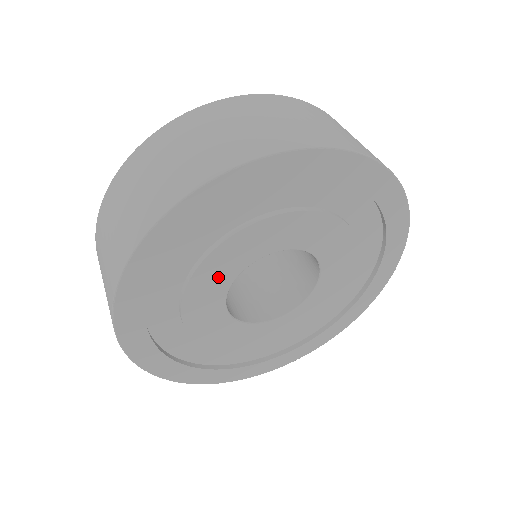
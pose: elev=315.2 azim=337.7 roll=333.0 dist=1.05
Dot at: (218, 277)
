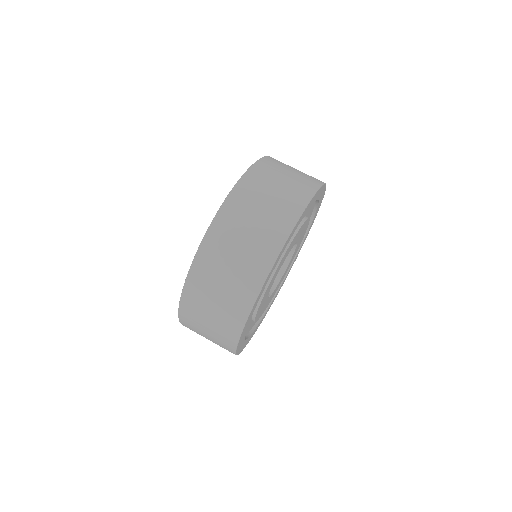
Dot at: (267, 292)
